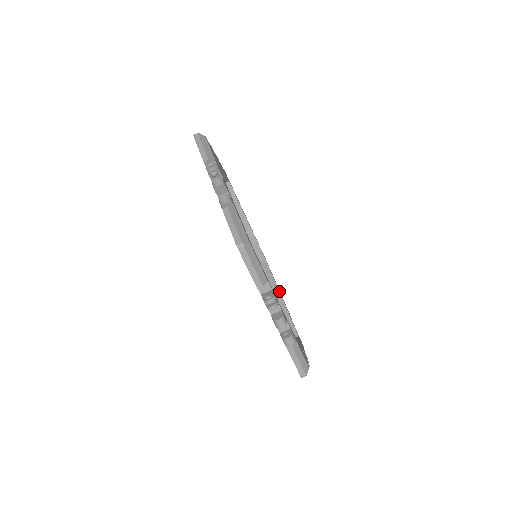
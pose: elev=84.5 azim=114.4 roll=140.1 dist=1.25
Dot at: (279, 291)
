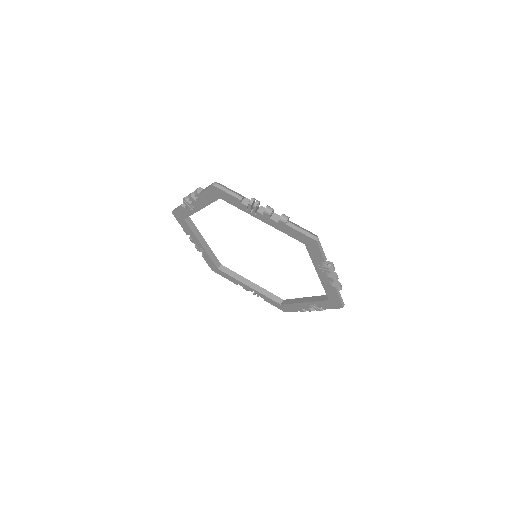
Dot at: (303, 298)
